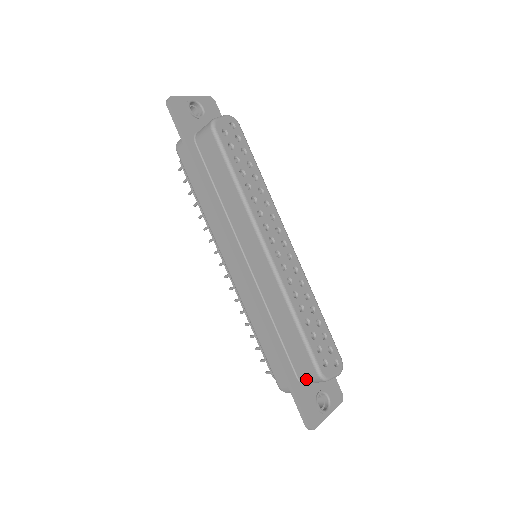
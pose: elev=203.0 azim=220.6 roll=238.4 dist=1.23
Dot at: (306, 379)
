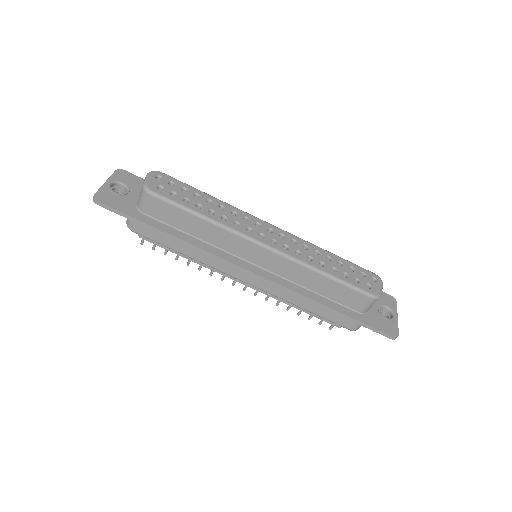
Dot at: (365, 308)
